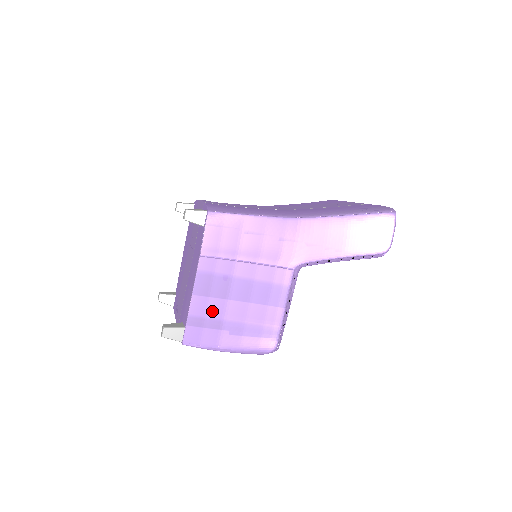
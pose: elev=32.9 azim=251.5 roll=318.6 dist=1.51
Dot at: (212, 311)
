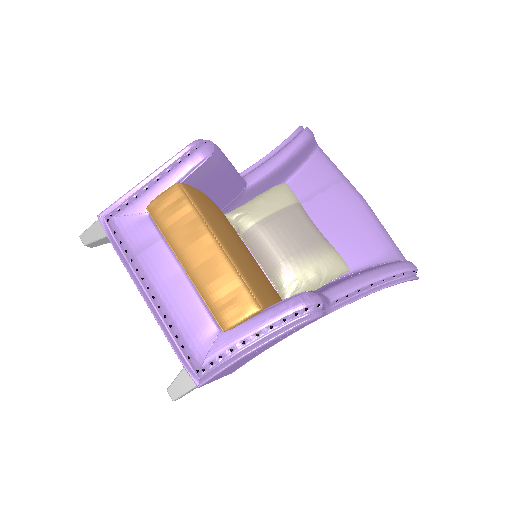
Dot at: occluded
